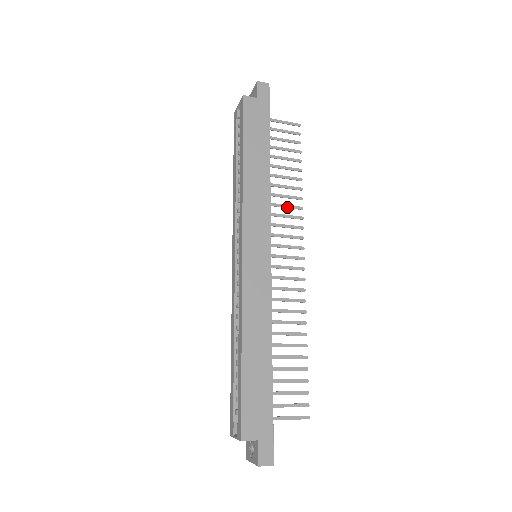
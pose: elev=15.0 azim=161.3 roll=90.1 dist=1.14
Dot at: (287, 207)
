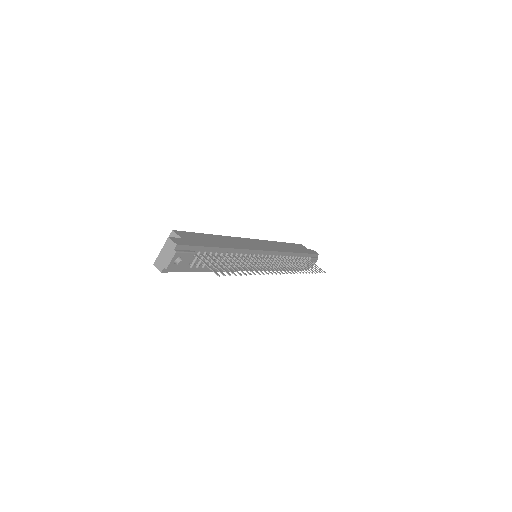
Dot at: (292, 266)
